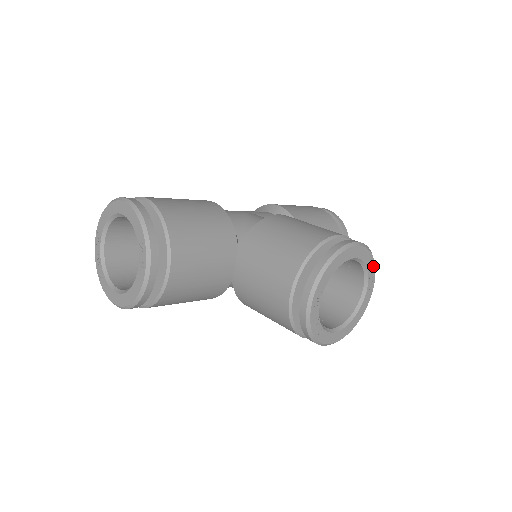
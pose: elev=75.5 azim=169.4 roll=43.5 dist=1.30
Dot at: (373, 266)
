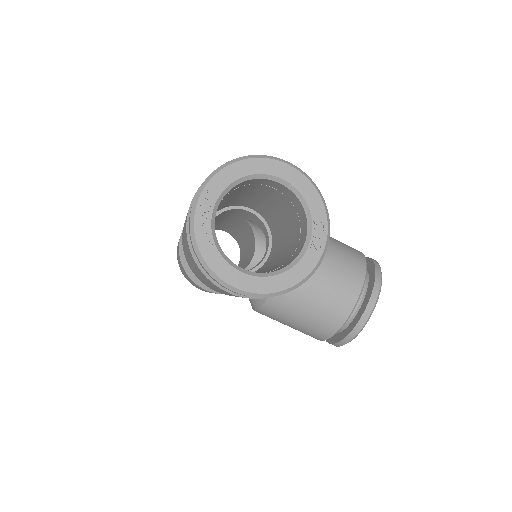
Dot at: occluded
